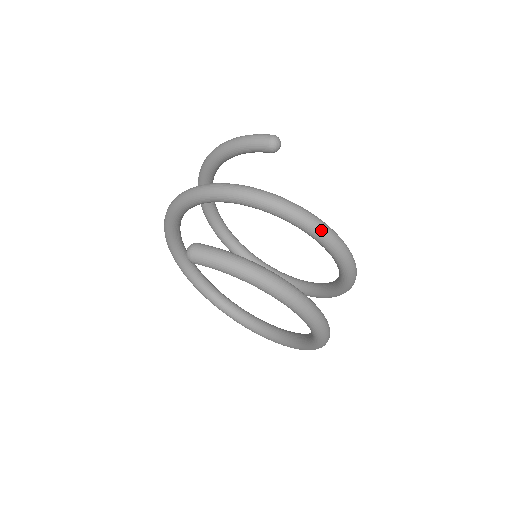
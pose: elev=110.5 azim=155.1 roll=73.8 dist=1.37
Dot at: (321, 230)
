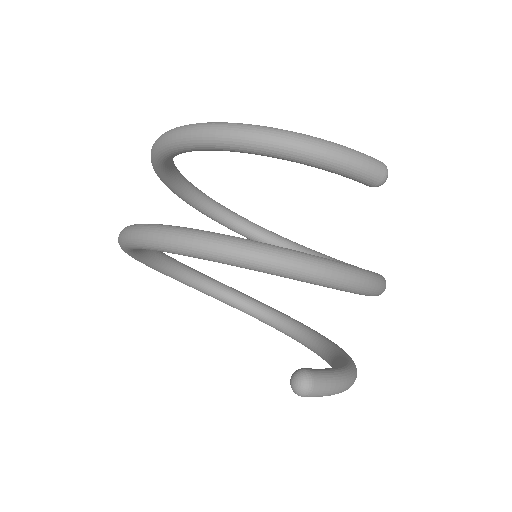
Dot at: occluded
